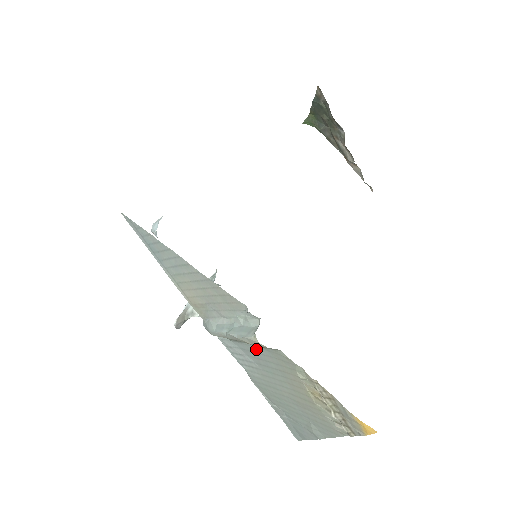
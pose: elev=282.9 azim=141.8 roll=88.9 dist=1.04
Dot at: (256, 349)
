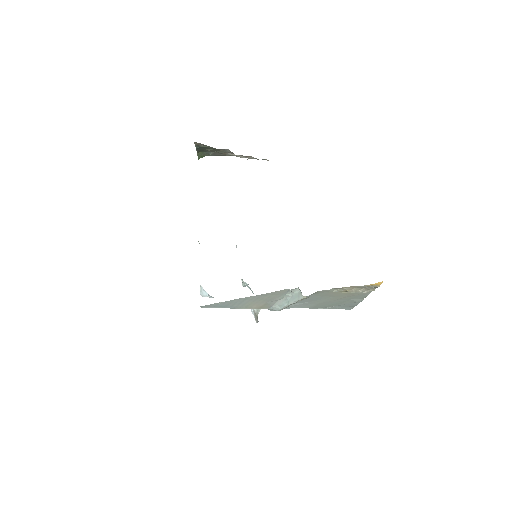
Dot at: occluded
